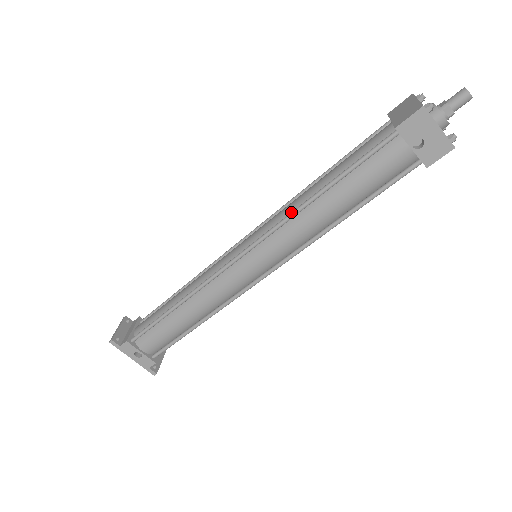
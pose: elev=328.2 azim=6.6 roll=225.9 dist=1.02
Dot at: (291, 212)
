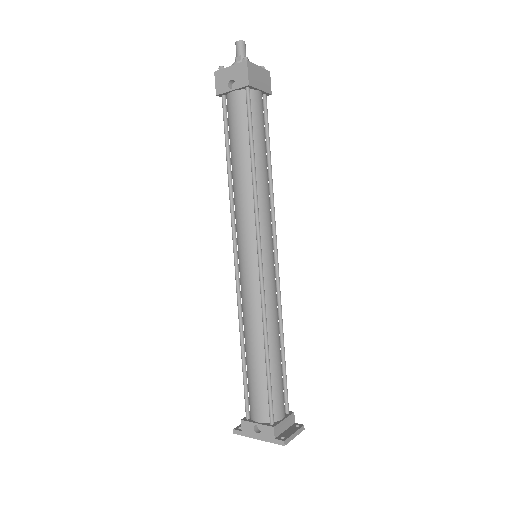
Dot at: (229, 199)
